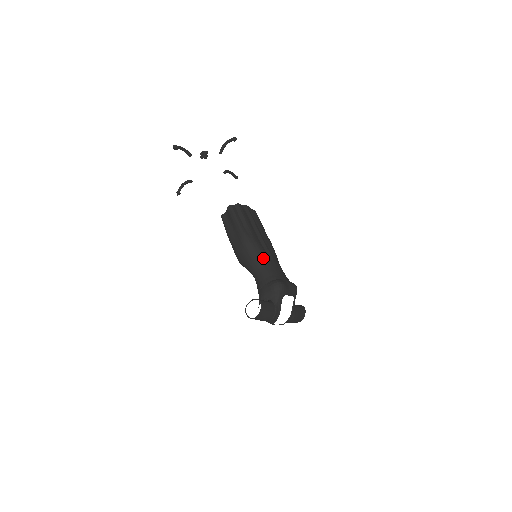
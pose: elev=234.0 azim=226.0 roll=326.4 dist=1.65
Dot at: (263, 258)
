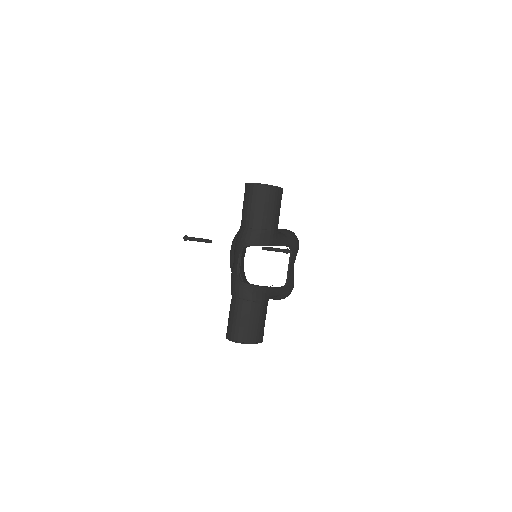
Dot at: occluded
